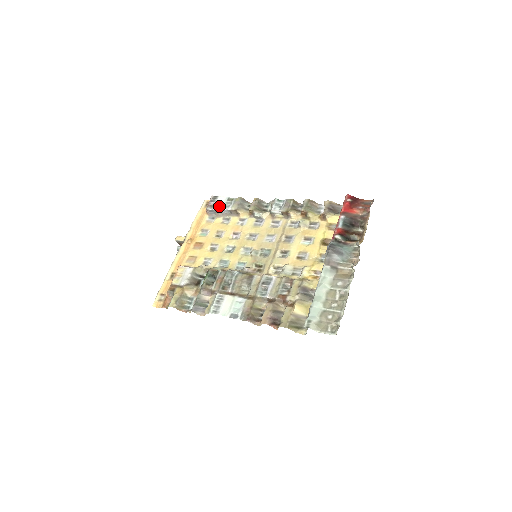
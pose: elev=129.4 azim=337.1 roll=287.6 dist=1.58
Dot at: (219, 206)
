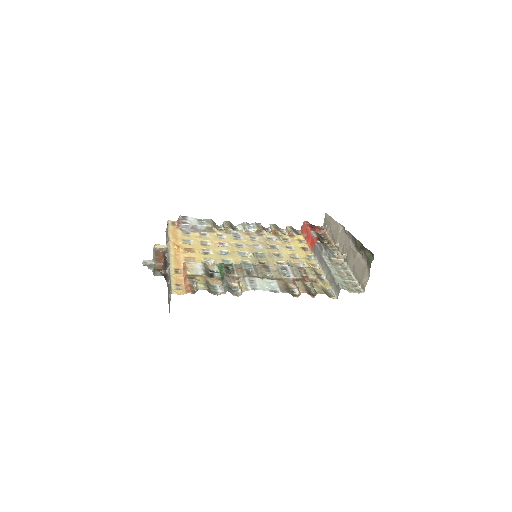
Dot at: (193, 223)
